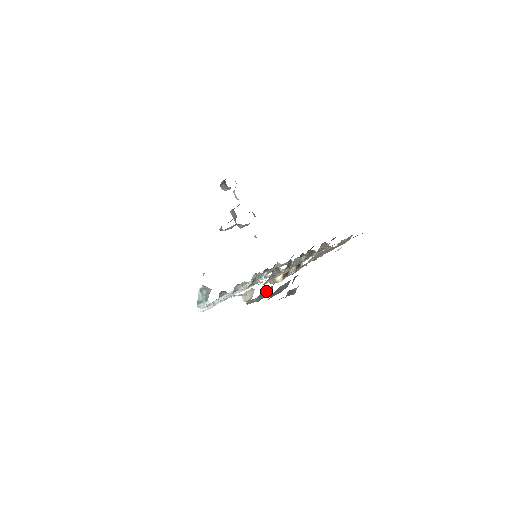
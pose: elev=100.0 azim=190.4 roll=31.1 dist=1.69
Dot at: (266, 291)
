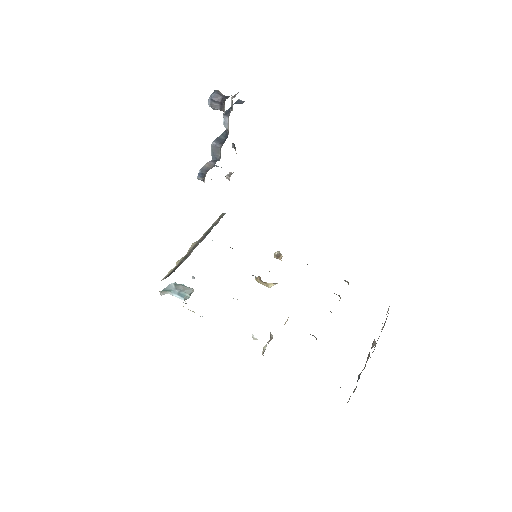
Dot at: occluded
